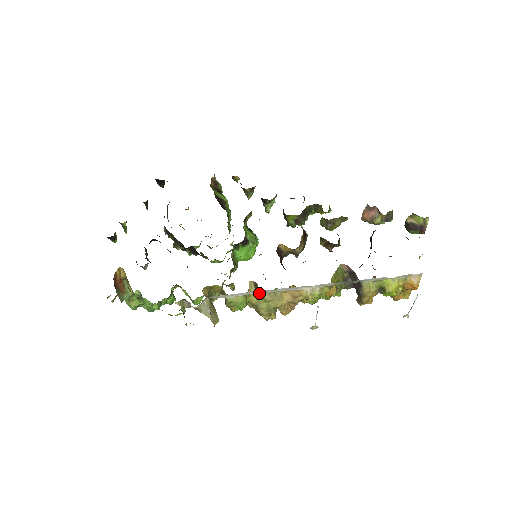
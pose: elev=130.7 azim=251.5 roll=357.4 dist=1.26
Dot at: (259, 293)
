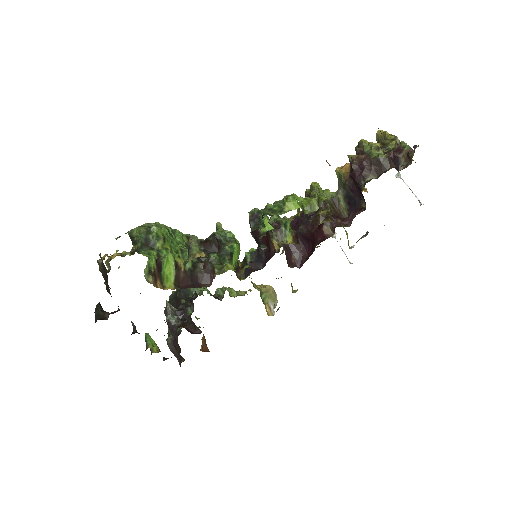
Dot at: occluded
